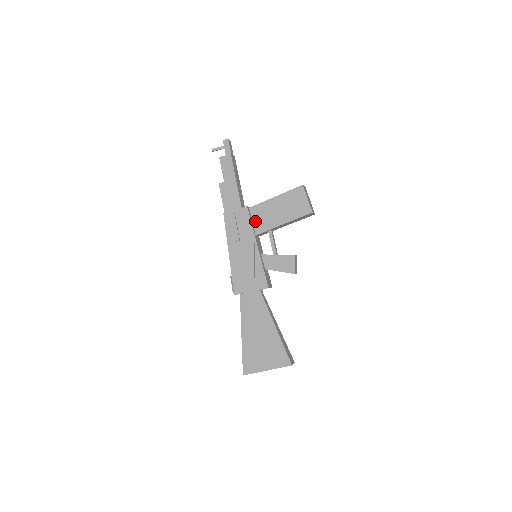
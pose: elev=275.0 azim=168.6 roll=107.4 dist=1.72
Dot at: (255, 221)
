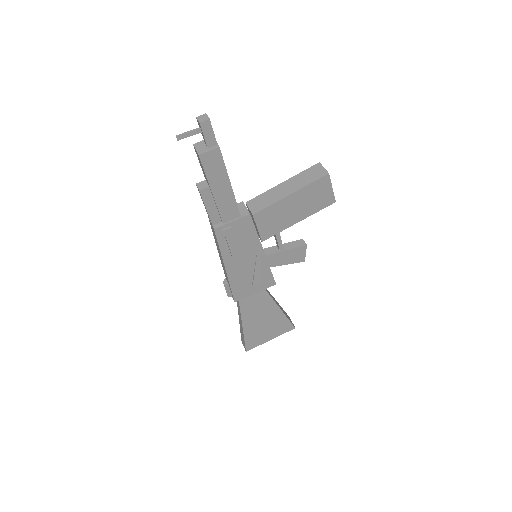
Dot at: (261, 228)
